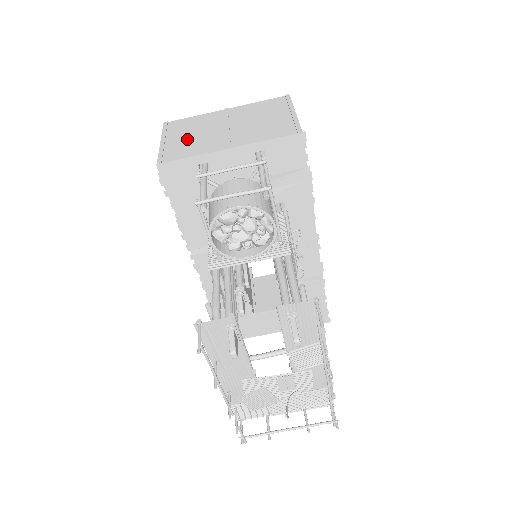
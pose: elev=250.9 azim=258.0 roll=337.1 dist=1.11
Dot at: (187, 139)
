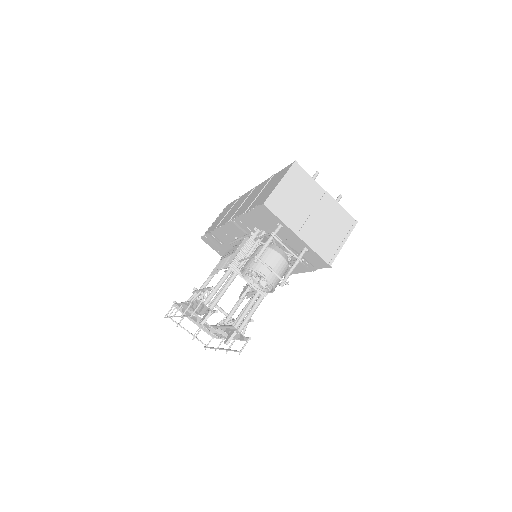
Dot at: (291, 198)
